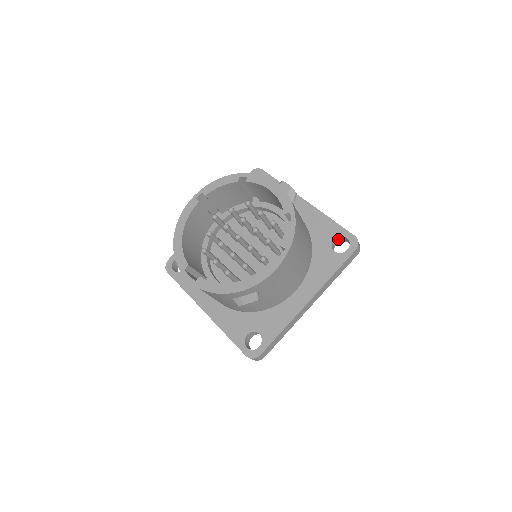
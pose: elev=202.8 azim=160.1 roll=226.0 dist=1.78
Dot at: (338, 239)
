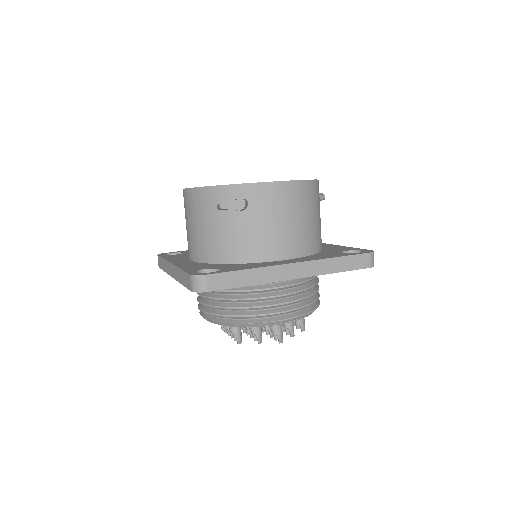
Dot at: occluded
